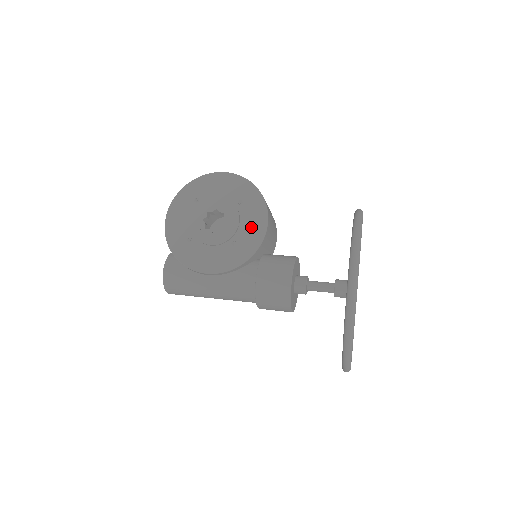
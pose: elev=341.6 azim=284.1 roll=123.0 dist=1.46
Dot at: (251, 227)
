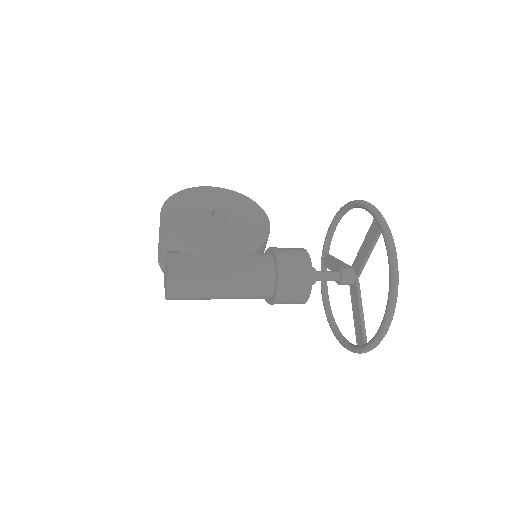
Dot at: (255, 221)
